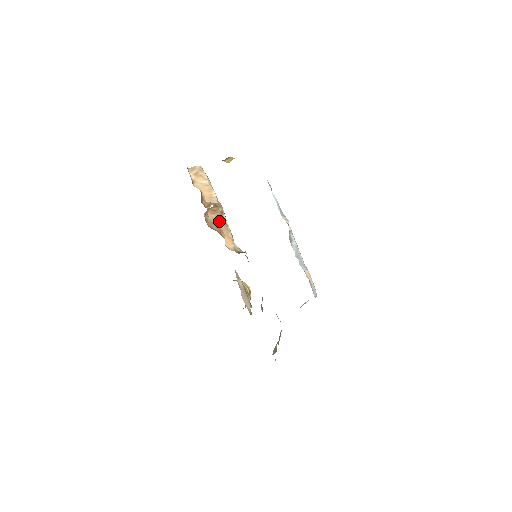
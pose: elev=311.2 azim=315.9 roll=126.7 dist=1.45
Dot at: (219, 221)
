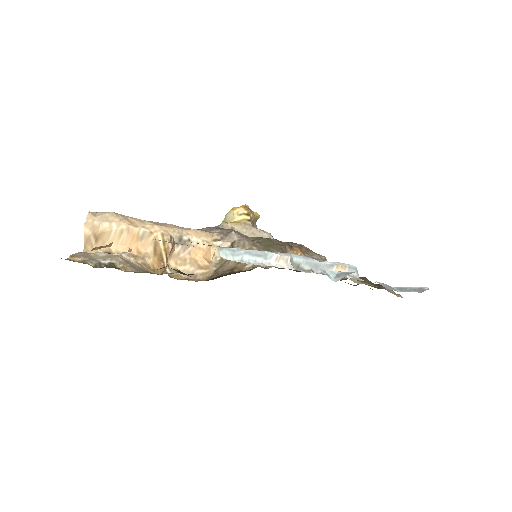
Dot at: (179, 248)
